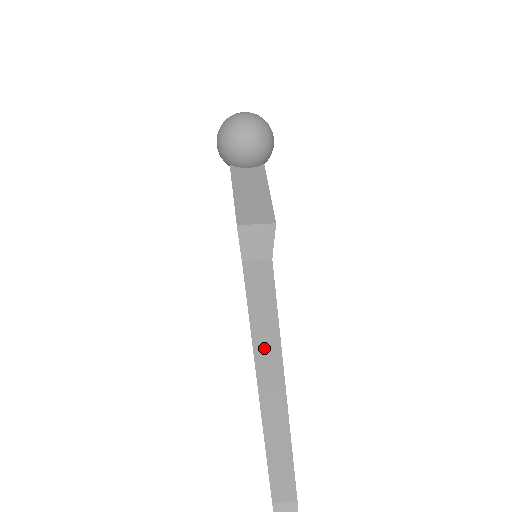
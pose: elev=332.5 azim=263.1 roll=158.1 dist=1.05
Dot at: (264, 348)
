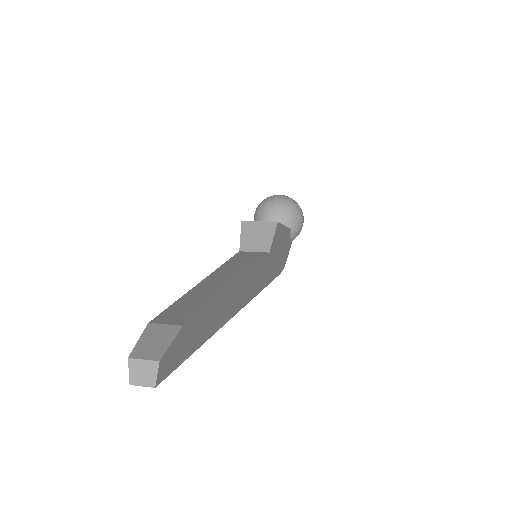
Dot at: (226, 272)
